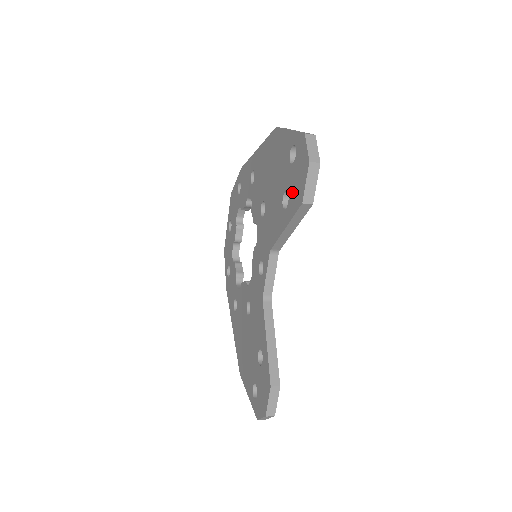
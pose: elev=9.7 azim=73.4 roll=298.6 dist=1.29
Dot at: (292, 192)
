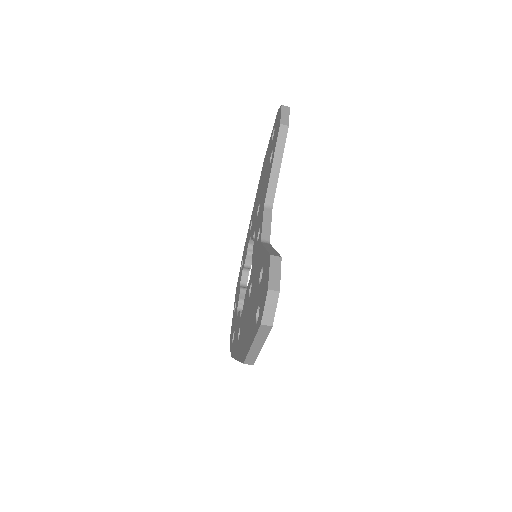
Dot at: (274, 141)
